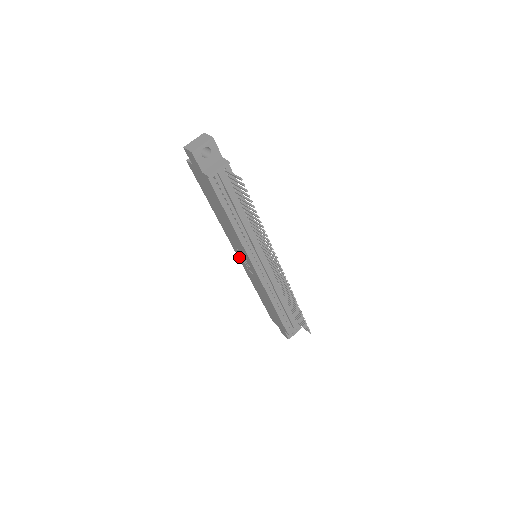
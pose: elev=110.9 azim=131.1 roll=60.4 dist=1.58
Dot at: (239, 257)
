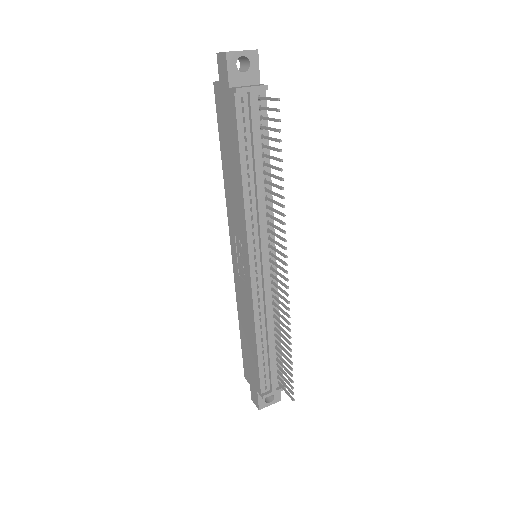
Dot at: (233, 254)
